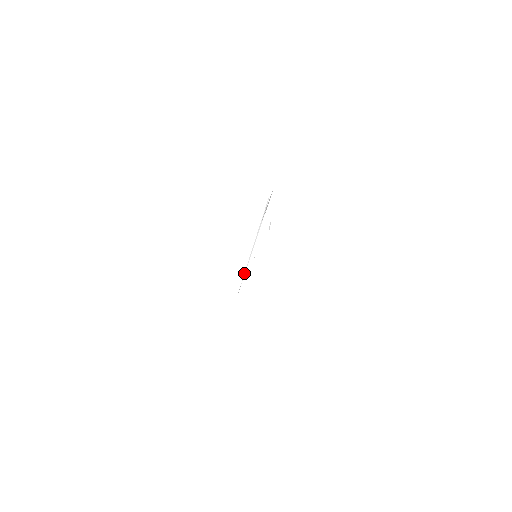
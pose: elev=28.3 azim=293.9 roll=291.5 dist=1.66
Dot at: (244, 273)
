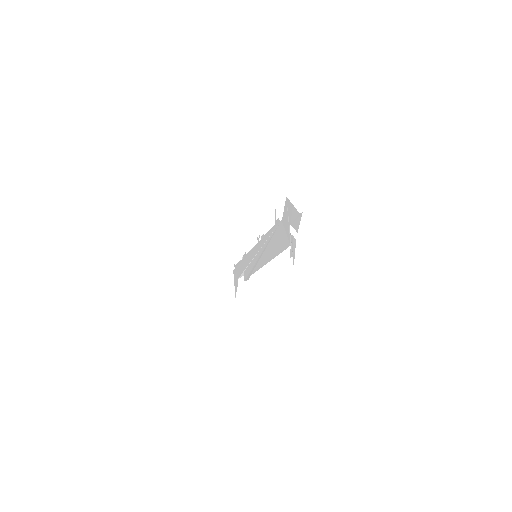
Dot at: (267, 234)
